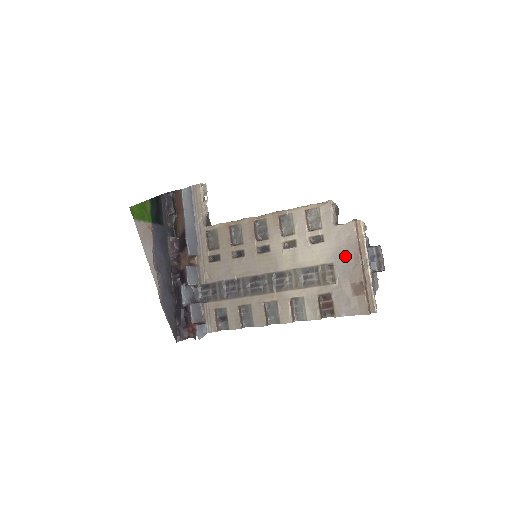
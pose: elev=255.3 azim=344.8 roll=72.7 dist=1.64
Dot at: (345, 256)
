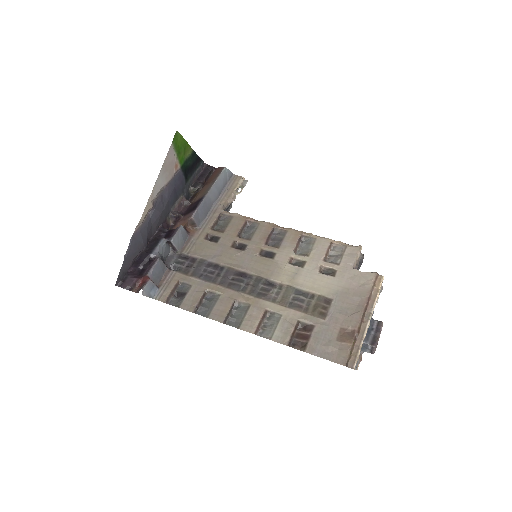
Dot at: (349, 299)
